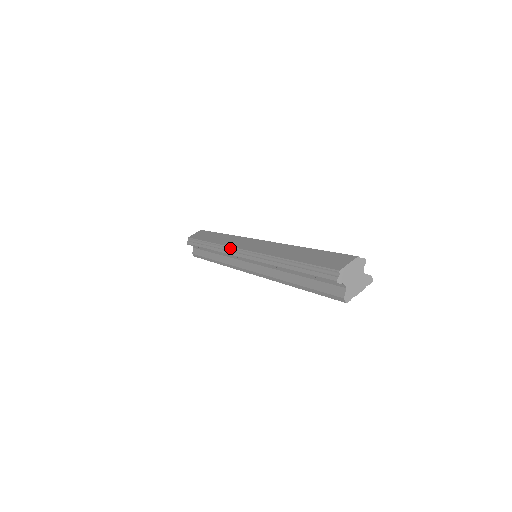
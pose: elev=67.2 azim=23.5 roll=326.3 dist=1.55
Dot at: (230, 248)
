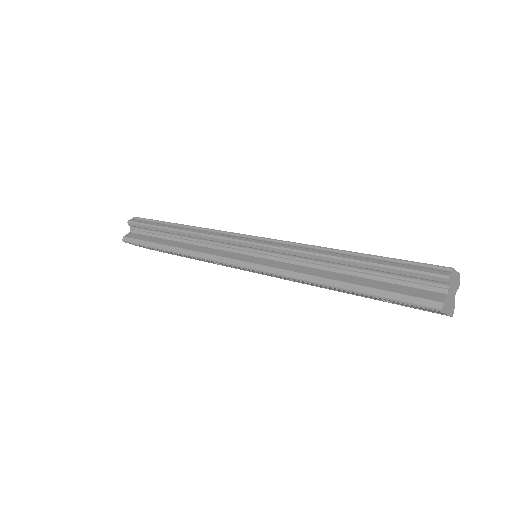
Dot at: (225, 232)
